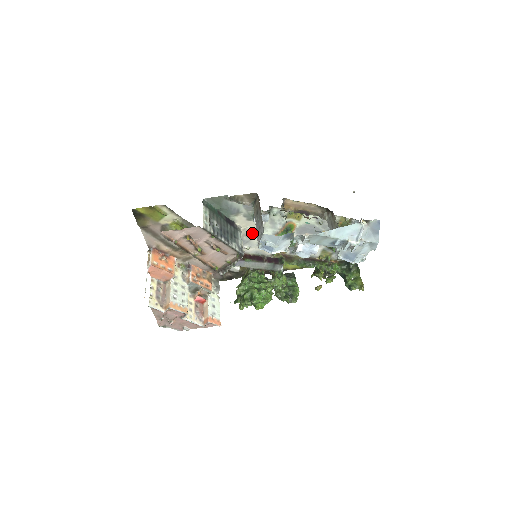
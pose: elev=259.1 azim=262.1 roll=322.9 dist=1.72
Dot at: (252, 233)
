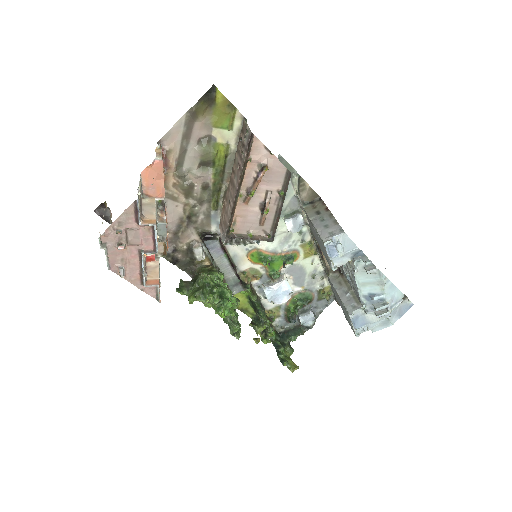
Dot at: occluded
